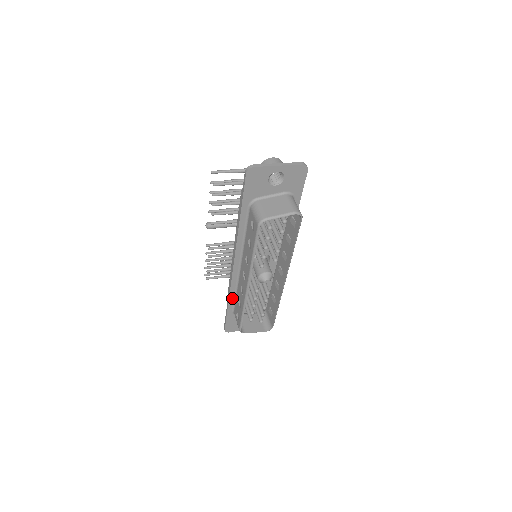
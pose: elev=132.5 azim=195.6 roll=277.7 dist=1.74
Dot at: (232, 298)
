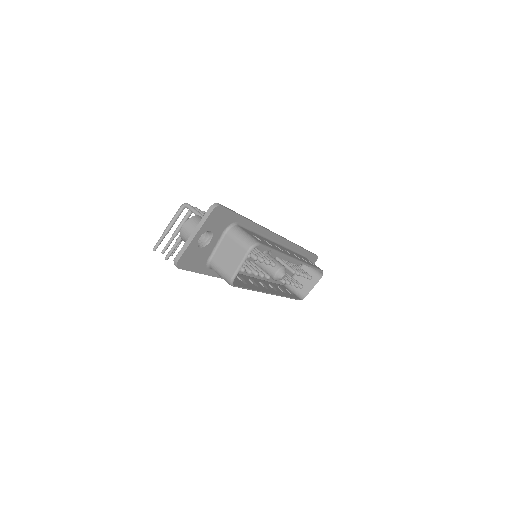
Dot at: occluded
